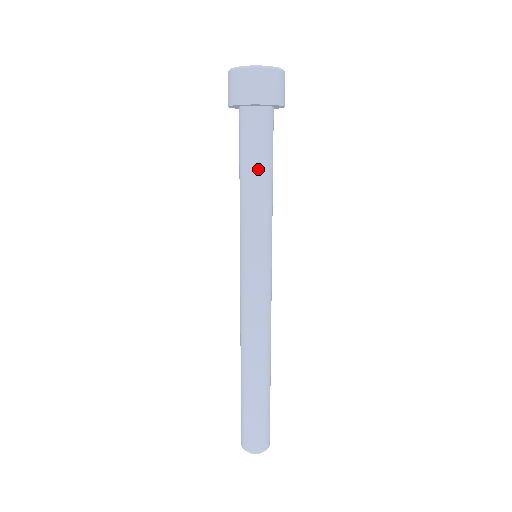
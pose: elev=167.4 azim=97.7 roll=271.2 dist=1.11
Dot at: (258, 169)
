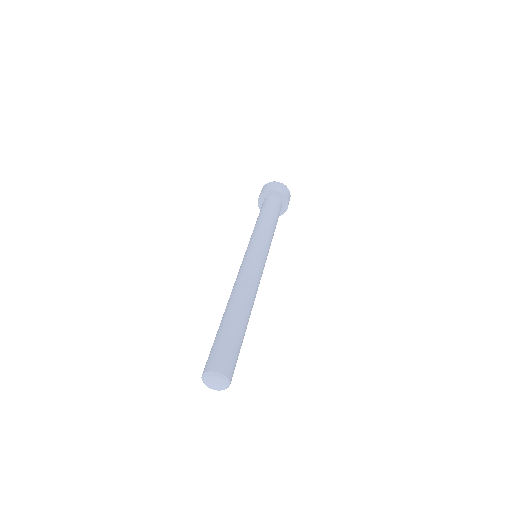
Dot at: (261, 215)
